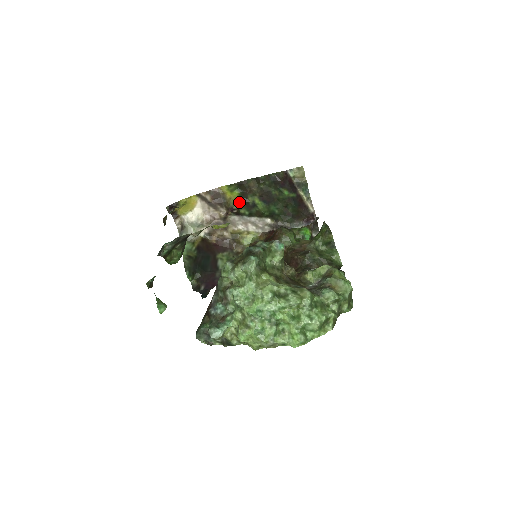
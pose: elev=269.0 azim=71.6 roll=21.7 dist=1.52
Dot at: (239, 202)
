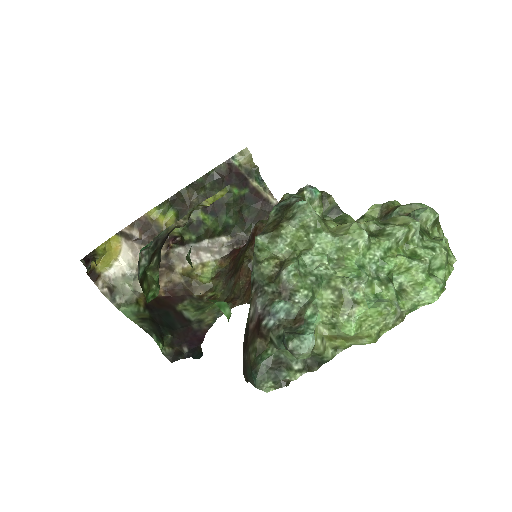
Dot at: occluded
